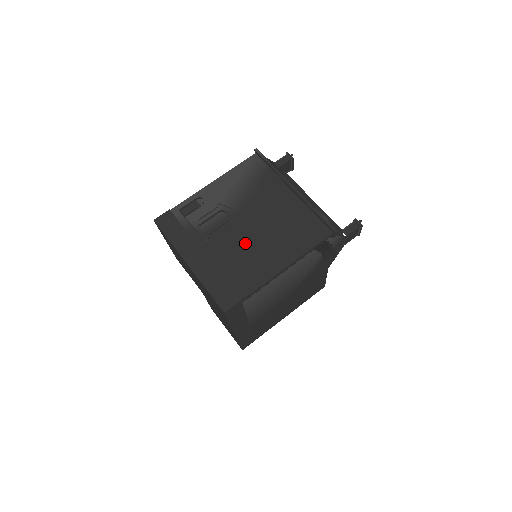
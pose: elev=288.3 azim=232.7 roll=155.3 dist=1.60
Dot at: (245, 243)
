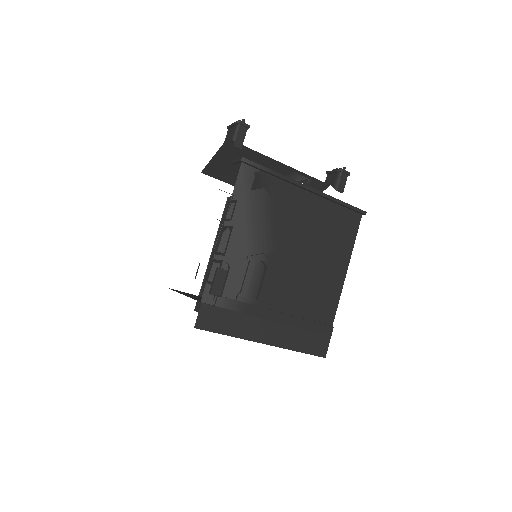
Dot at: (300, 281)
